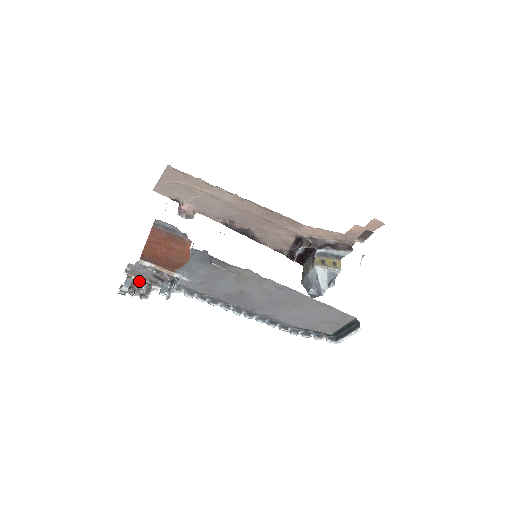
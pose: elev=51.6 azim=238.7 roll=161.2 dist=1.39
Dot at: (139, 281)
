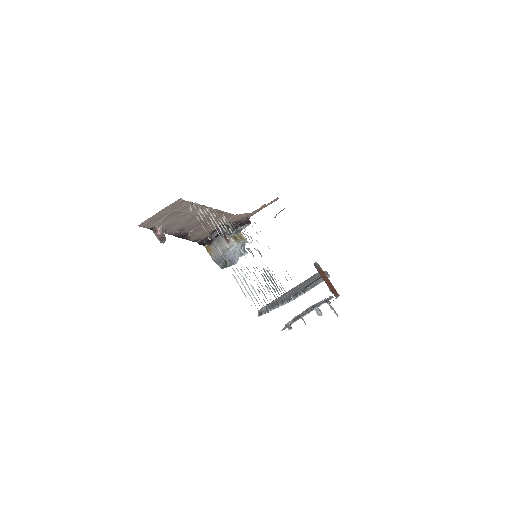
Dot at: occluded
